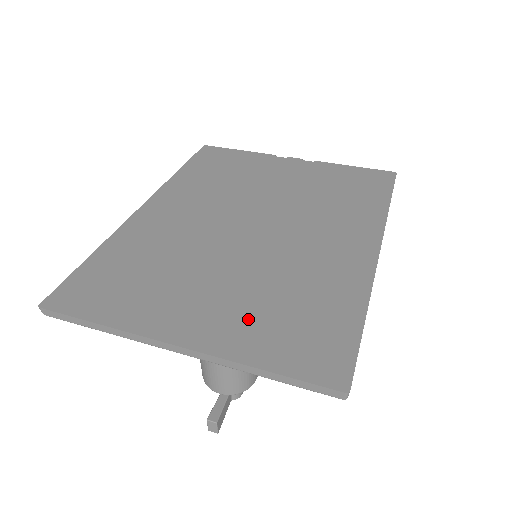
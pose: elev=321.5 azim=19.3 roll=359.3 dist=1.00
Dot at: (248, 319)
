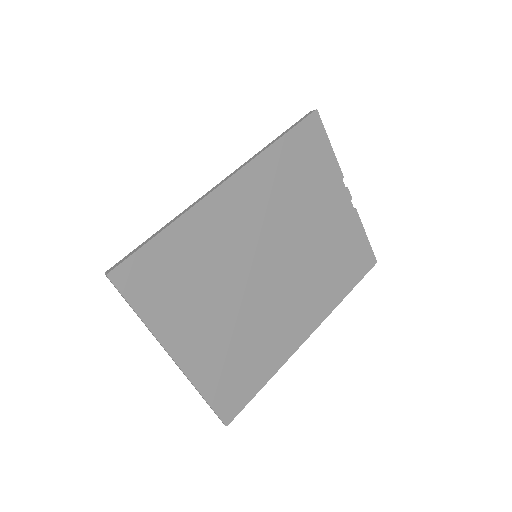
Dot at: (218, 358)
